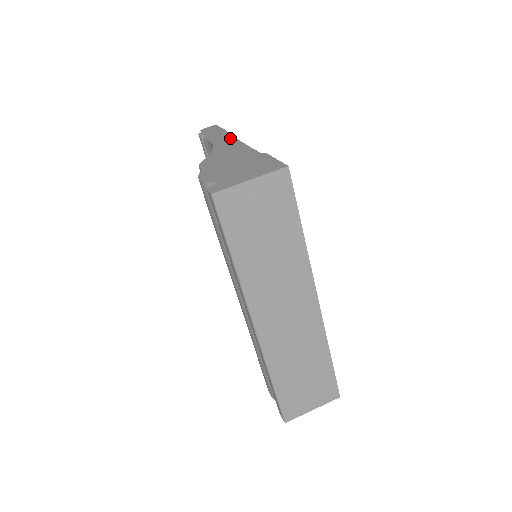
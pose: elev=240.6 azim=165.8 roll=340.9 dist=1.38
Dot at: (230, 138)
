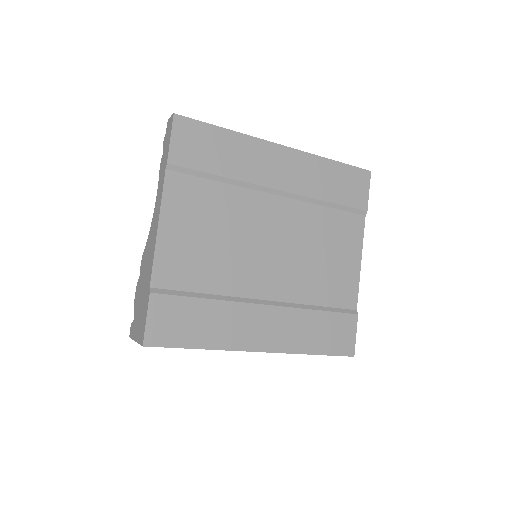
Dot at: (159, 202)
